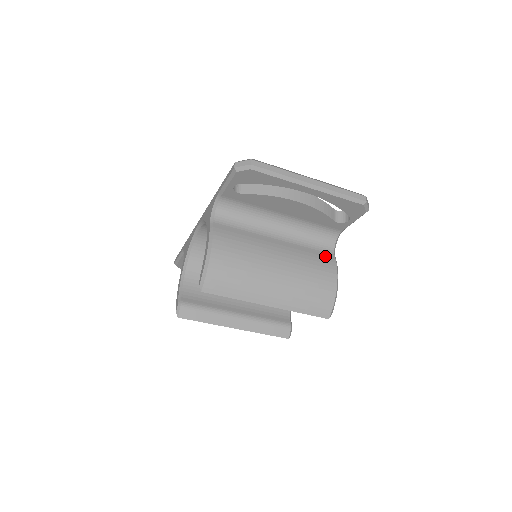
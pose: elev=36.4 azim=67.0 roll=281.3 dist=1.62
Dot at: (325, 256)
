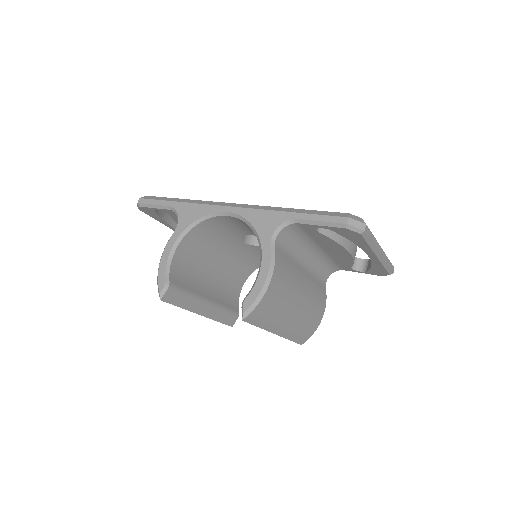
Dot at: (323, 289)
